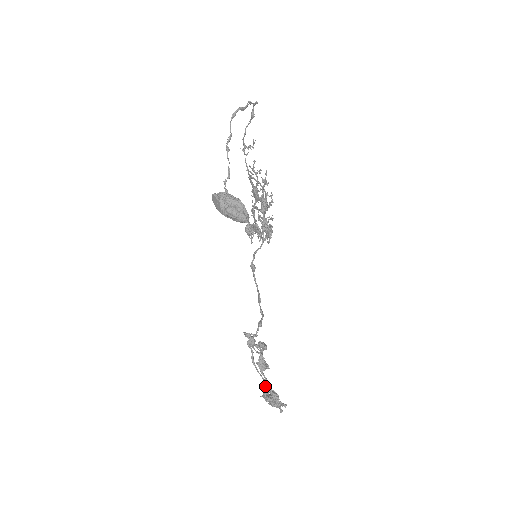
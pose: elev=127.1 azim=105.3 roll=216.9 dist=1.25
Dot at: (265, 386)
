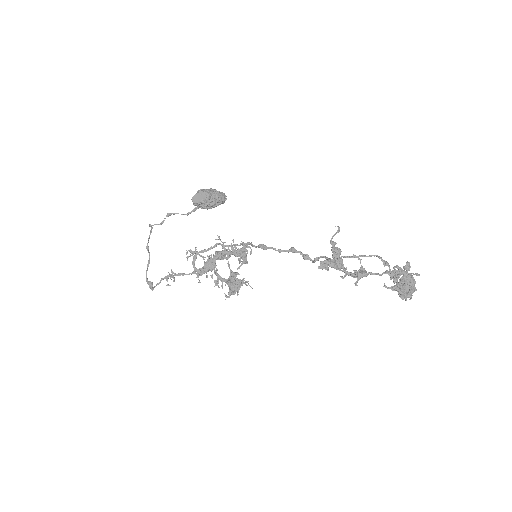
Dot at: (388, 288)
